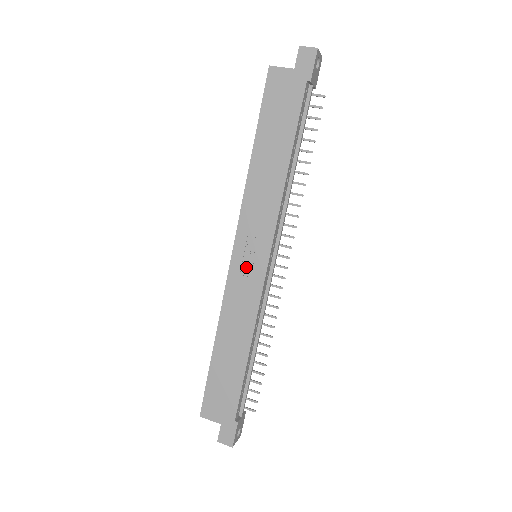
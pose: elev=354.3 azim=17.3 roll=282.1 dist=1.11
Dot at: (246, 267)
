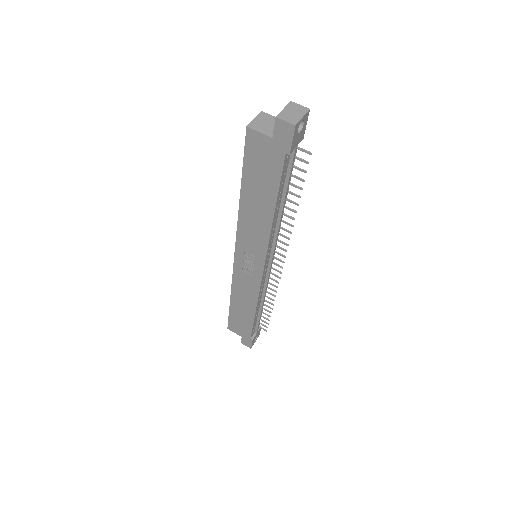
Dot at: (246, 268)
